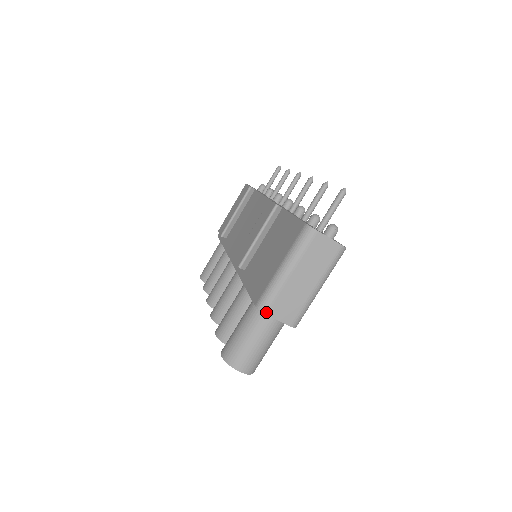
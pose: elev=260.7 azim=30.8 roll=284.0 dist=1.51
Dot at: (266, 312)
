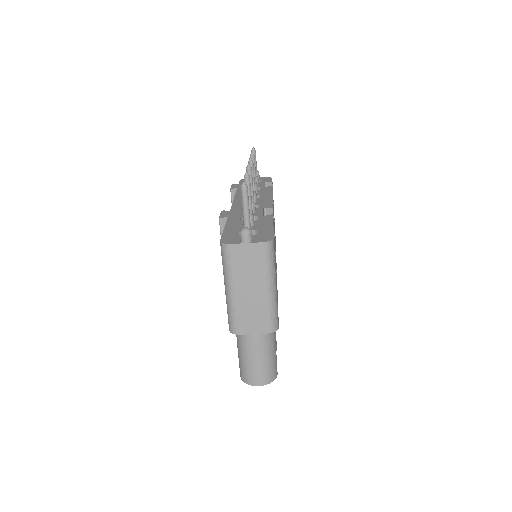
Dot at: (237, 333)
